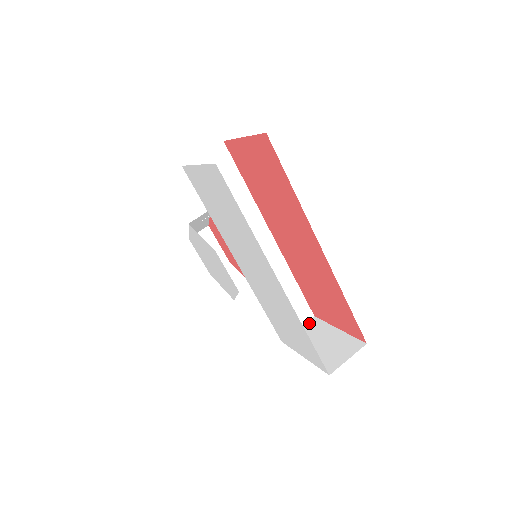
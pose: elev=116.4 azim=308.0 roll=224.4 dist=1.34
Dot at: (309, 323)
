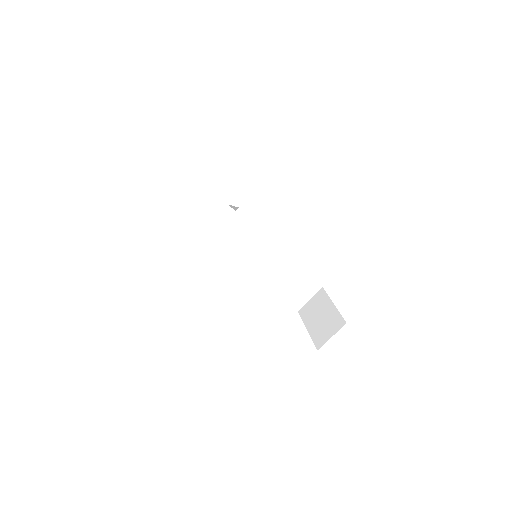
Dot at: (317, 294)
